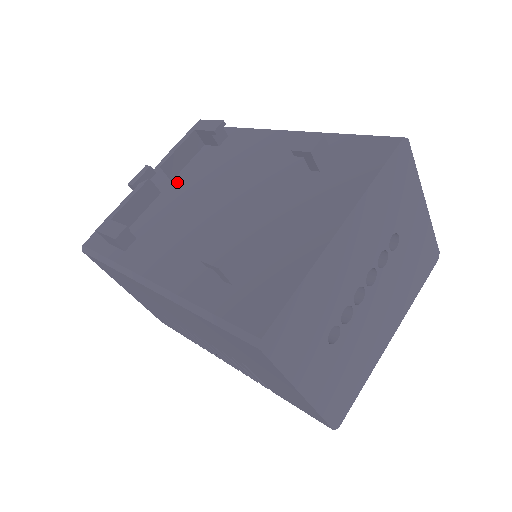
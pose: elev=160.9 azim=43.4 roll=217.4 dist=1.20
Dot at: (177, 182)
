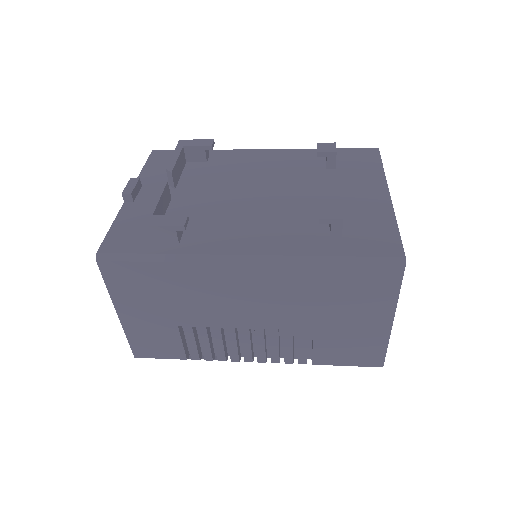
Dot at: (185, 189)
